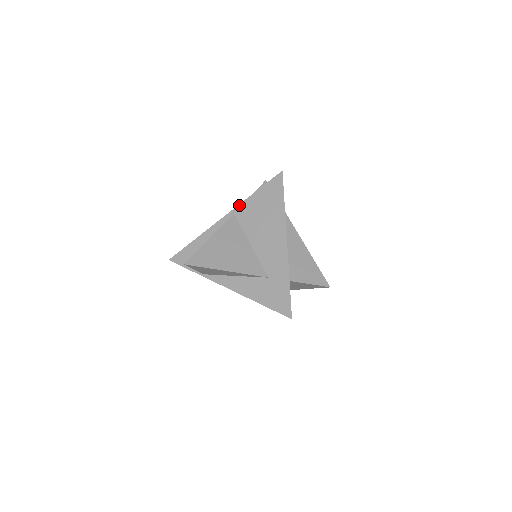
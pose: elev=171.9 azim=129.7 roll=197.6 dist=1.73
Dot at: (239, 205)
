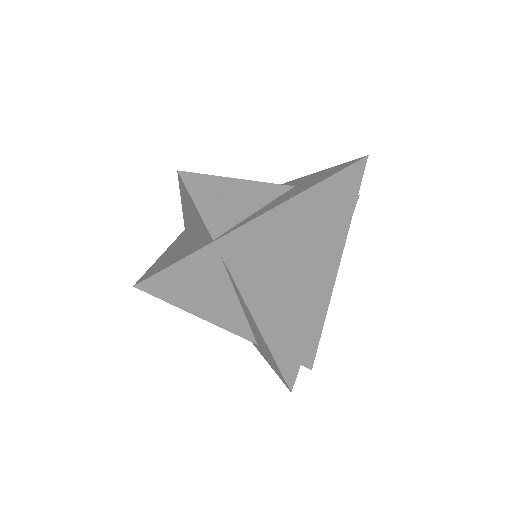
Dot at: (184, 230)
